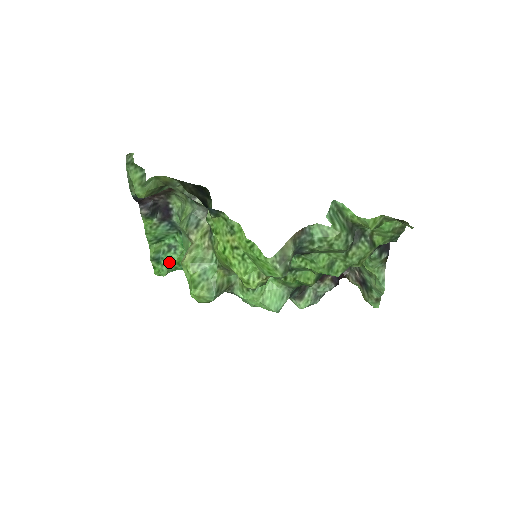
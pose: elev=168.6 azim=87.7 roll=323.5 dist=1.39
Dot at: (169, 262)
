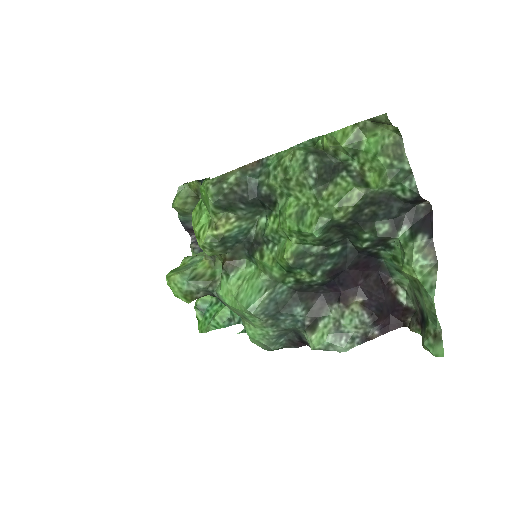
Dot at: (213, 316)
